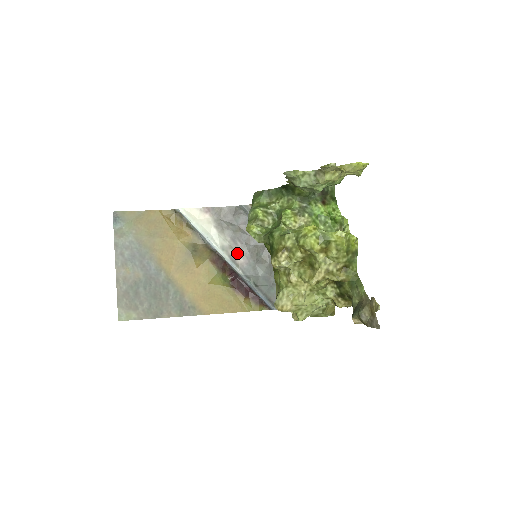
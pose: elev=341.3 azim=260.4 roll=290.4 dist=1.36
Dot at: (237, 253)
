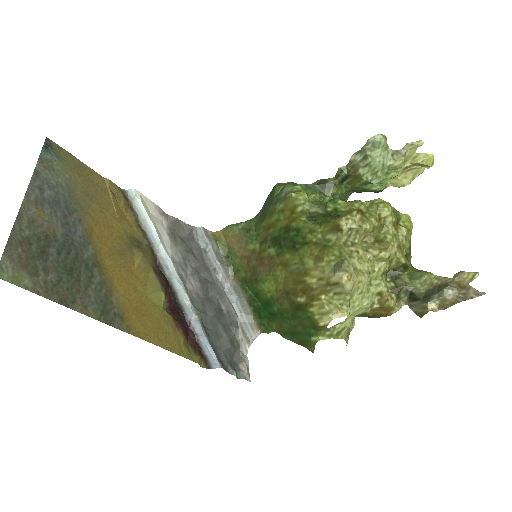
Dot at: (186, 276)
